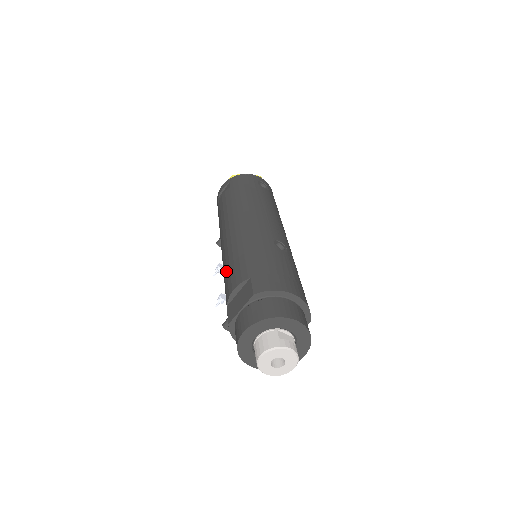
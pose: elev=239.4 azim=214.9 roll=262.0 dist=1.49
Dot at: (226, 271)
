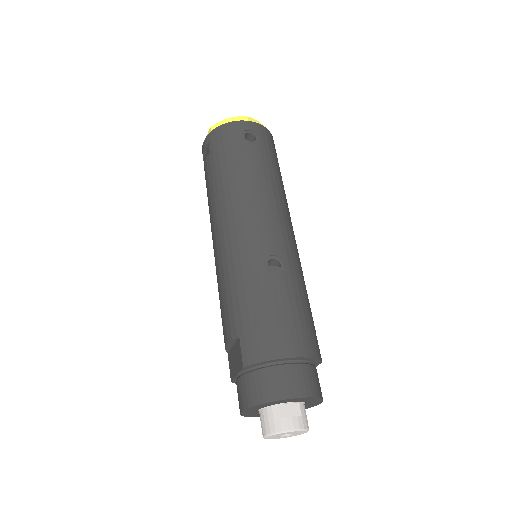
Dot at: occluded
